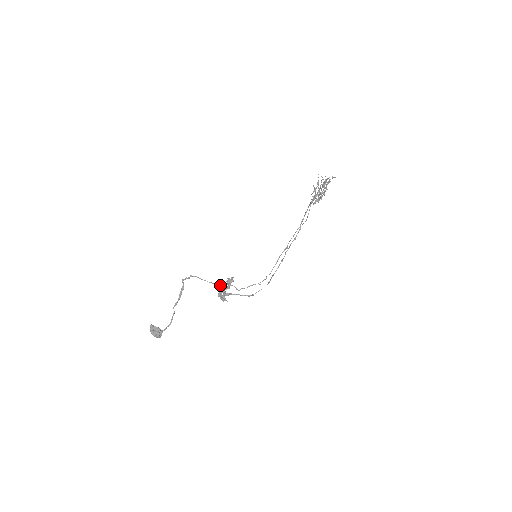
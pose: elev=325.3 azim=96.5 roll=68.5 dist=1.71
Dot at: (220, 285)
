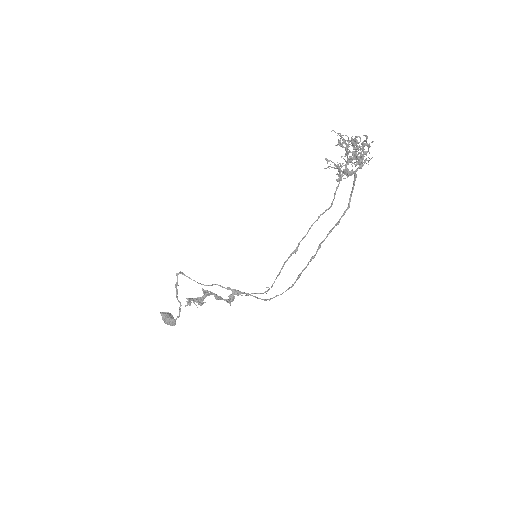
Dot at: occluded
